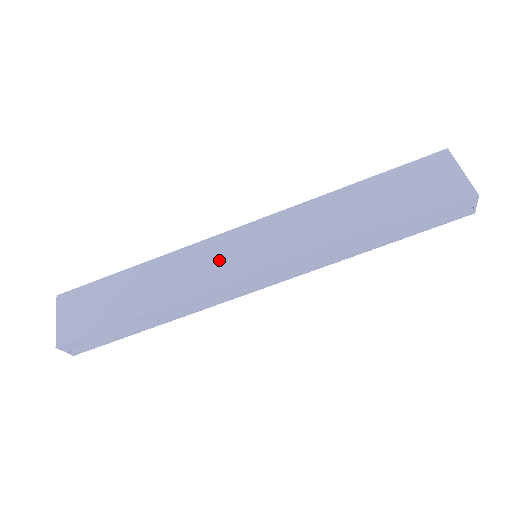
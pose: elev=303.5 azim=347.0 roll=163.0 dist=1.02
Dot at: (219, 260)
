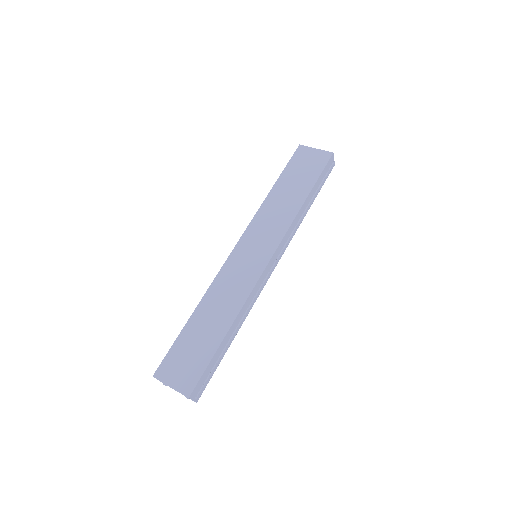
Dot at: (242, 270)
